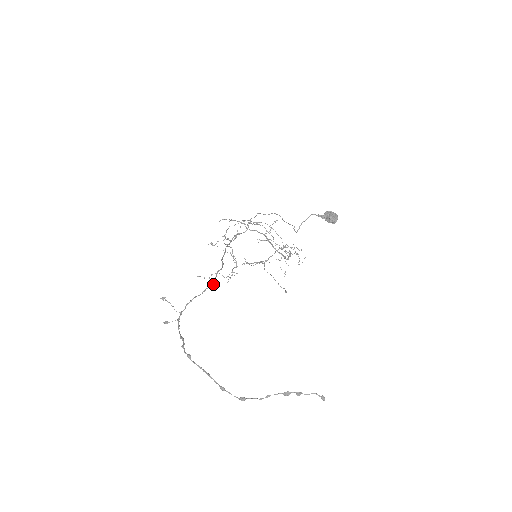
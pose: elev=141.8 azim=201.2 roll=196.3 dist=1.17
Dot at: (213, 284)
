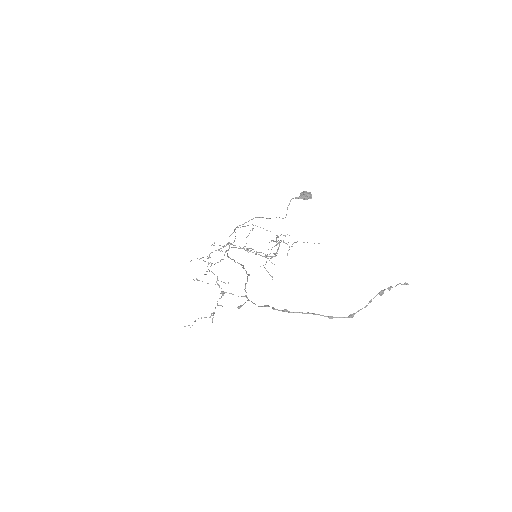
Dot at: (248, 275)
